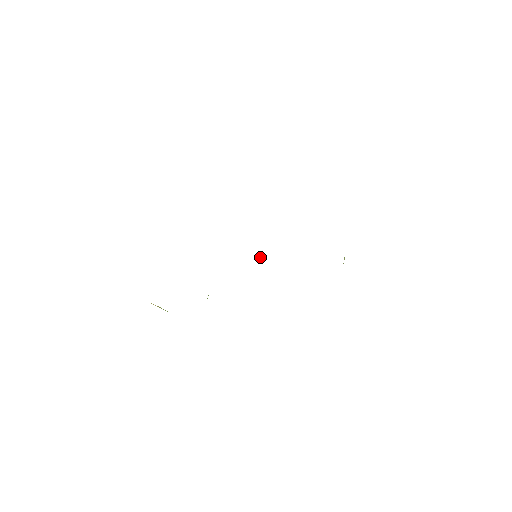
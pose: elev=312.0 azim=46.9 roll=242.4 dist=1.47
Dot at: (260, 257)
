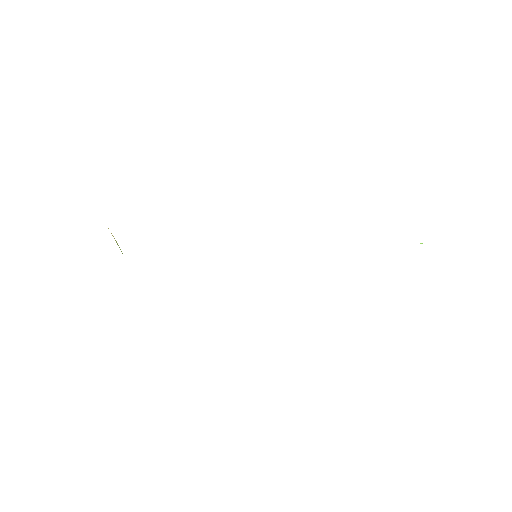
Dot at: occluded
